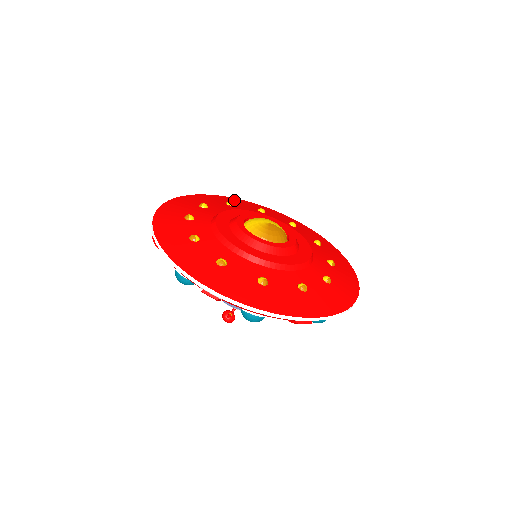
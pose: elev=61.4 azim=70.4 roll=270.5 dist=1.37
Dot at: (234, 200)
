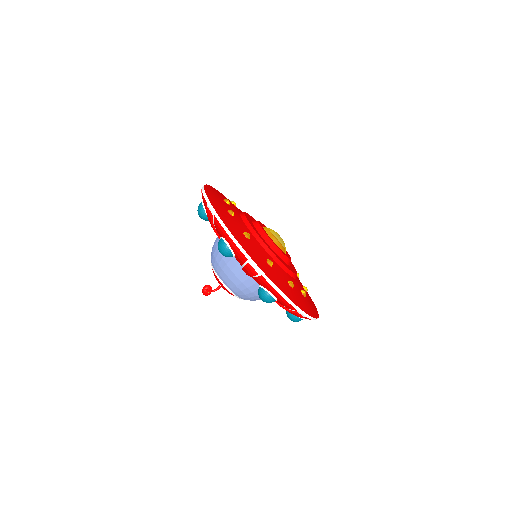
Dot at: occluded
